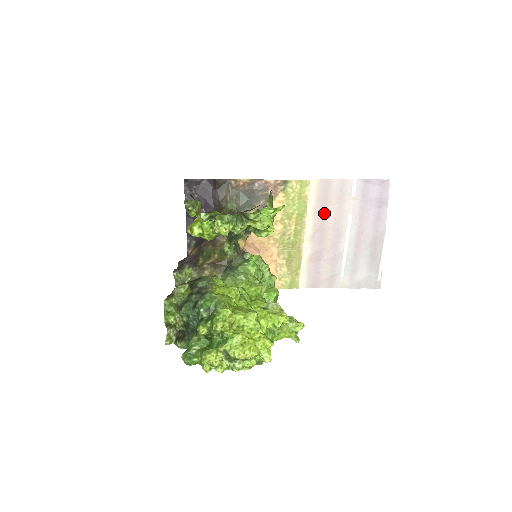
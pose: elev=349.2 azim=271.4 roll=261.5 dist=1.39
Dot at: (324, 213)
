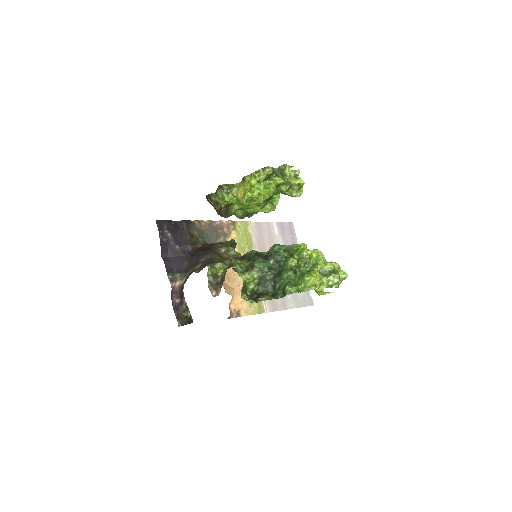
Dot at: (263, 247)
